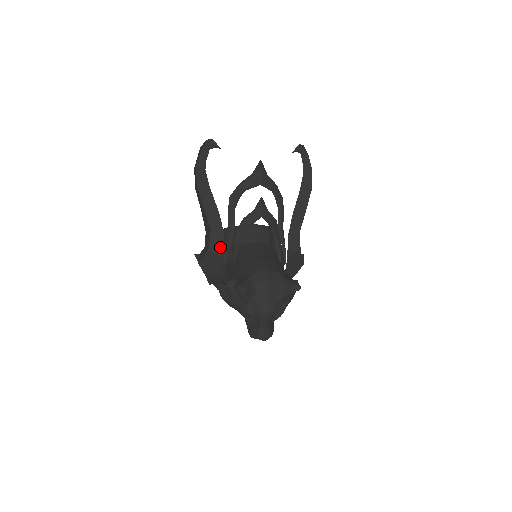
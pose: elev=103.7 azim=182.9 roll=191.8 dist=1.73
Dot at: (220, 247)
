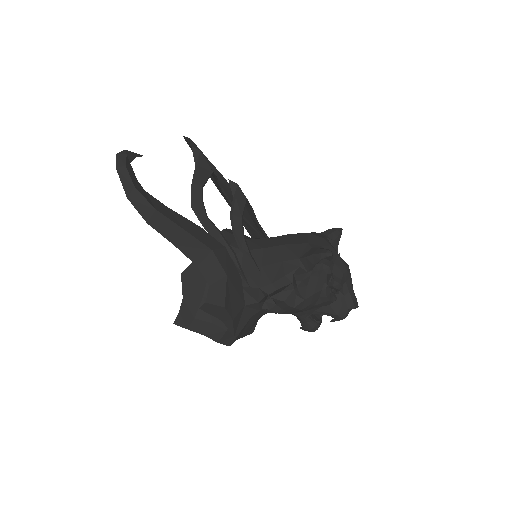
Dot at: (232, 265)
